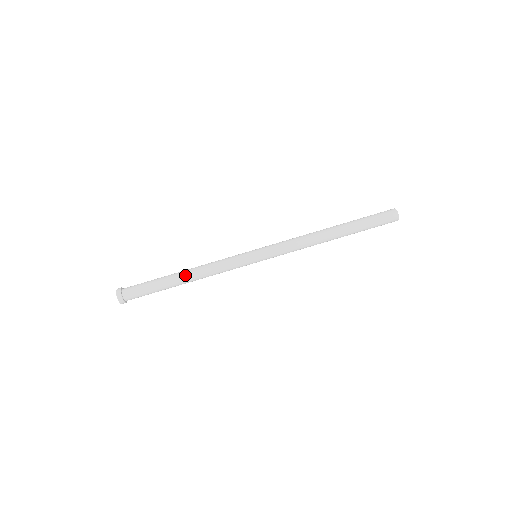
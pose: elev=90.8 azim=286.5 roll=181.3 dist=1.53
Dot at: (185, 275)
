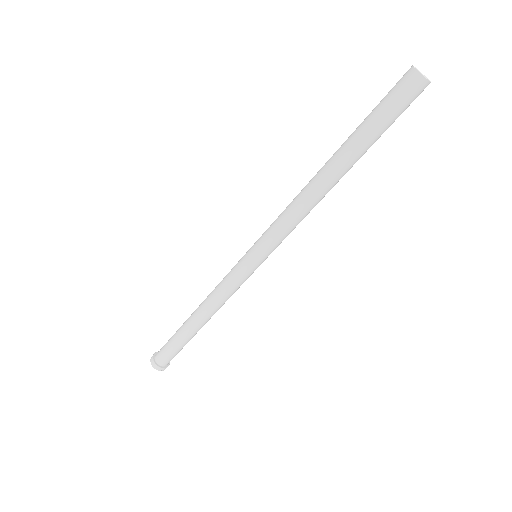
Dot at: (202, 323)
